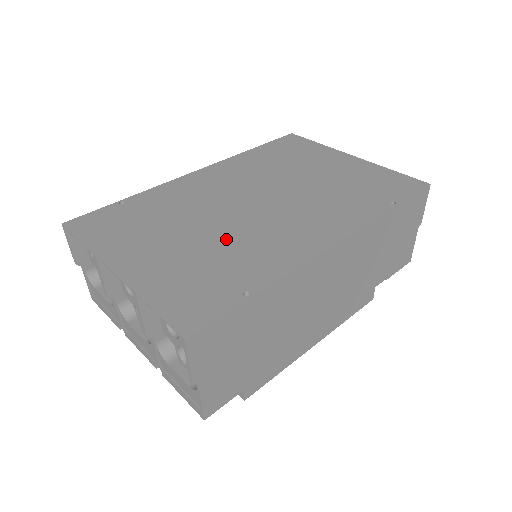
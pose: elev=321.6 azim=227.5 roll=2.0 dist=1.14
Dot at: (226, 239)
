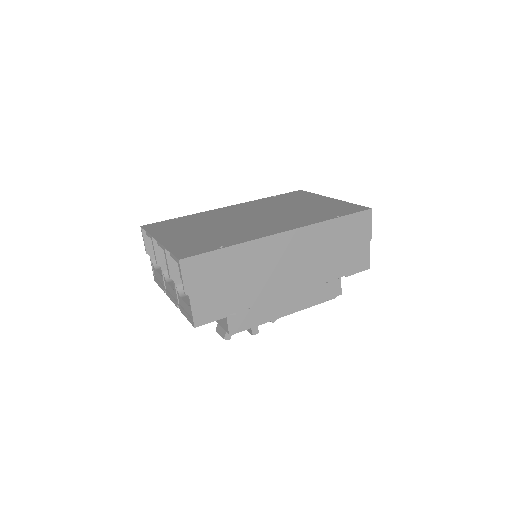
Dot at: (225, 230)
